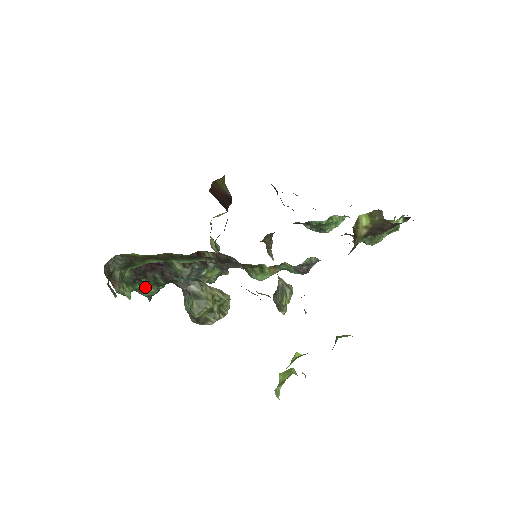
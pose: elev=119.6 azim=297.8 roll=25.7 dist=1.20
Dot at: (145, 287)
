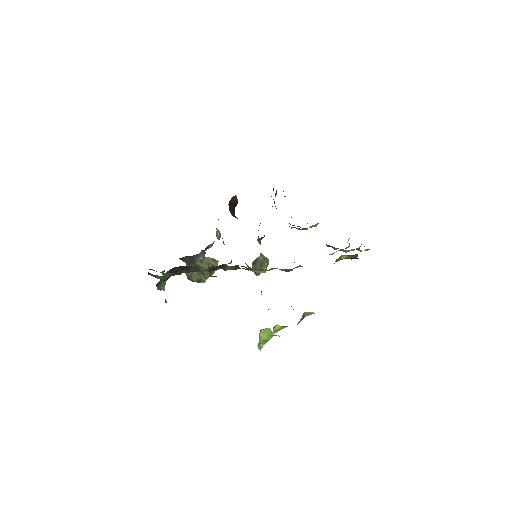
Dot at: occluded
